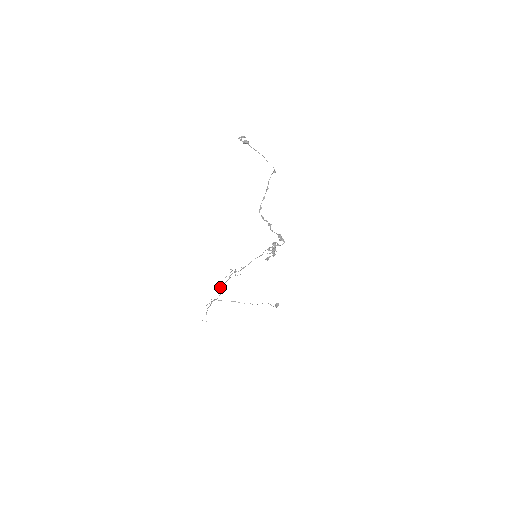
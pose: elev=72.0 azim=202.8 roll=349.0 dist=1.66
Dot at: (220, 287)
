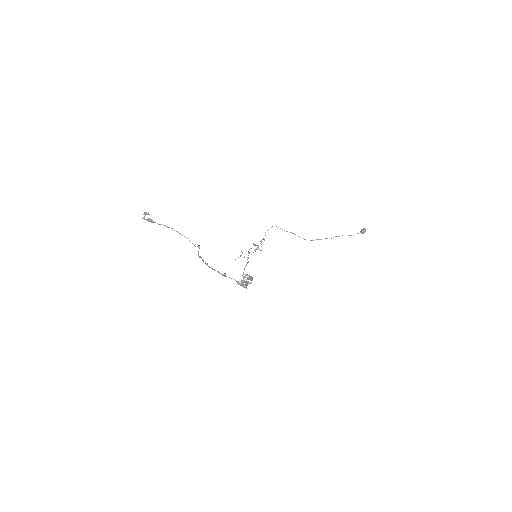
Dot at: (253, 244)
